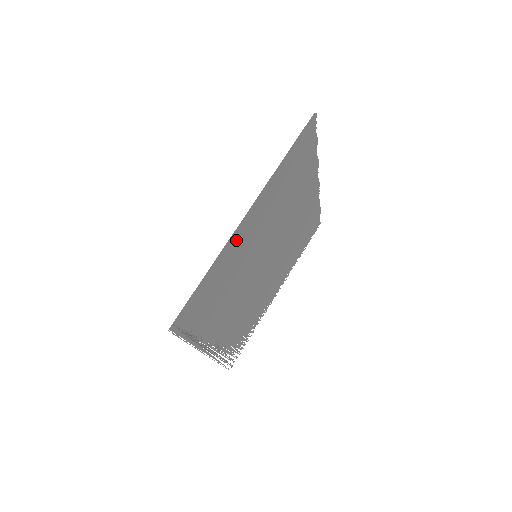
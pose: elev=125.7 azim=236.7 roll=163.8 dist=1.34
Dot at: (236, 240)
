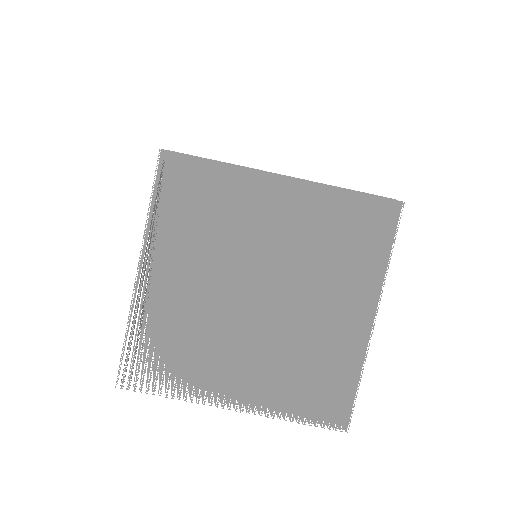
Dot at: (257, 185)
